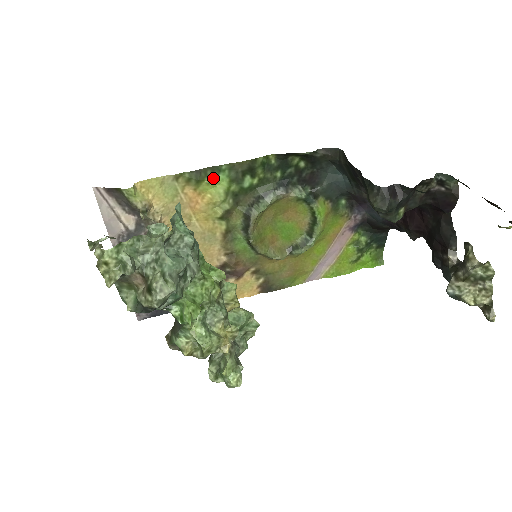
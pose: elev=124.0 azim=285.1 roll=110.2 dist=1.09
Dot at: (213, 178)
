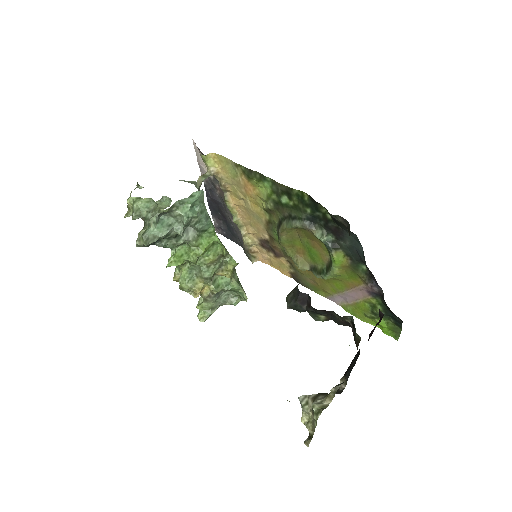
Dot at: (260, 181)
